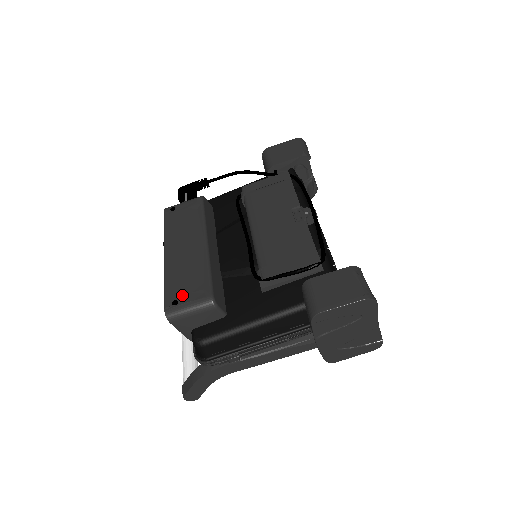
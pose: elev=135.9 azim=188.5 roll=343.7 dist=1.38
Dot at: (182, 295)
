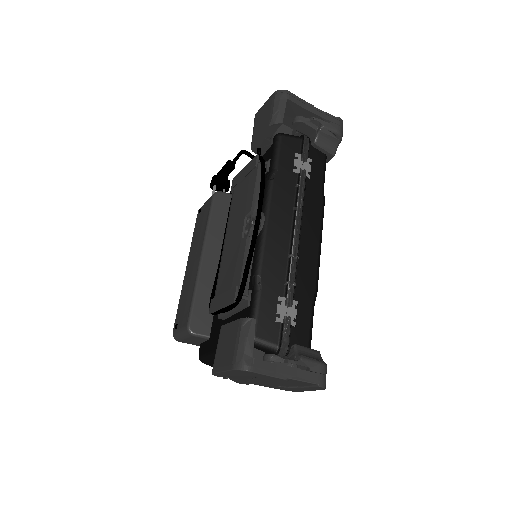
Dot at: (180, 319)
